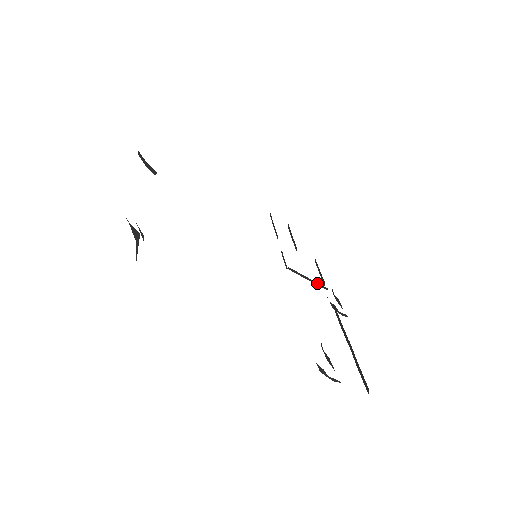
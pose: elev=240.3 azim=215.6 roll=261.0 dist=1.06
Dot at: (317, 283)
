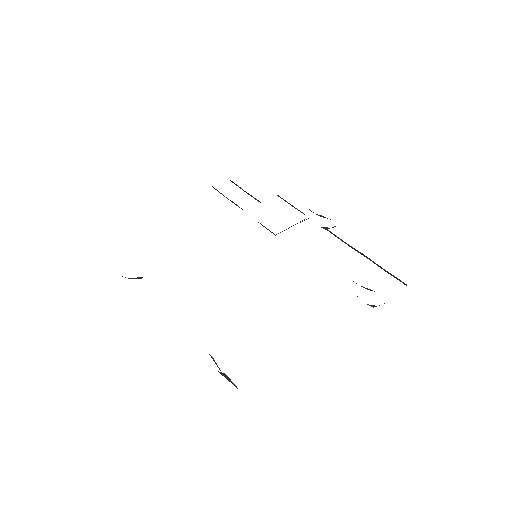
Dot at: occluded
